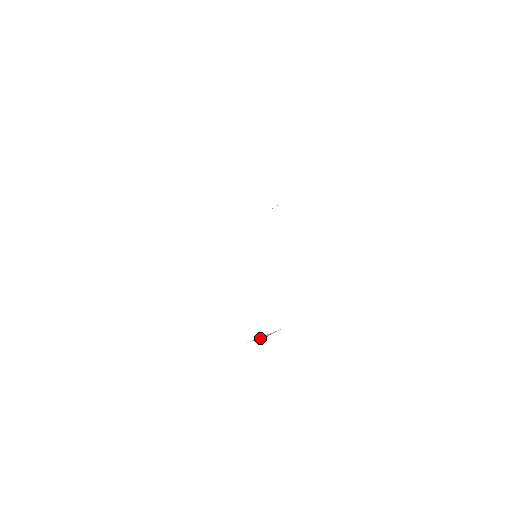
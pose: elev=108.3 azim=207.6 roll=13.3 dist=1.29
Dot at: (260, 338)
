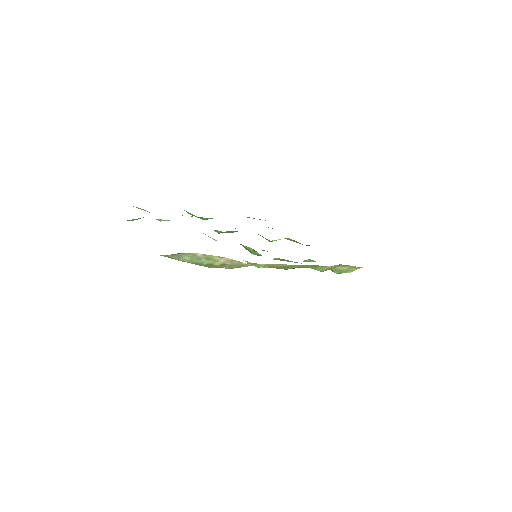
Dot at: occluded
